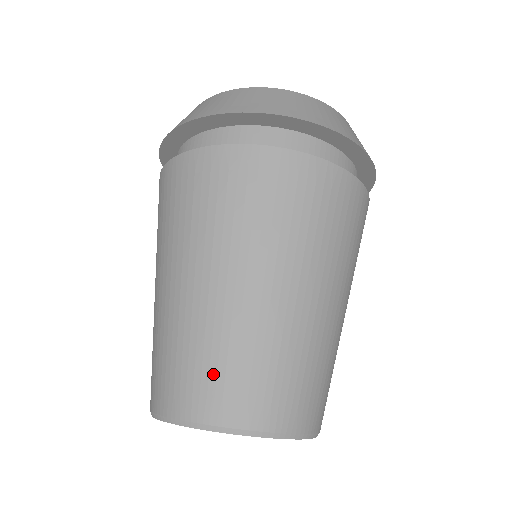
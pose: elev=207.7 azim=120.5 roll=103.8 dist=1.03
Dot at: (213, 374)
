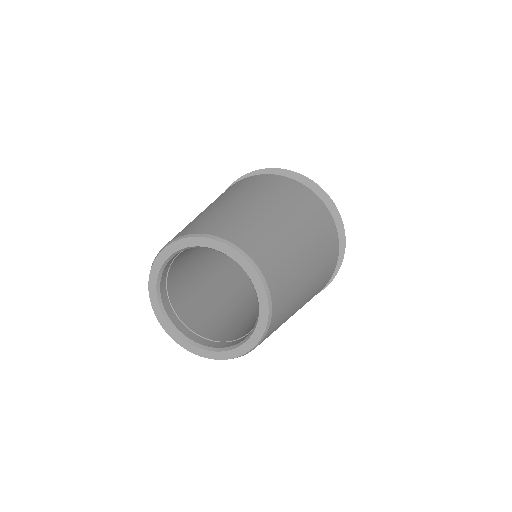
Dot at: (249, 231)
